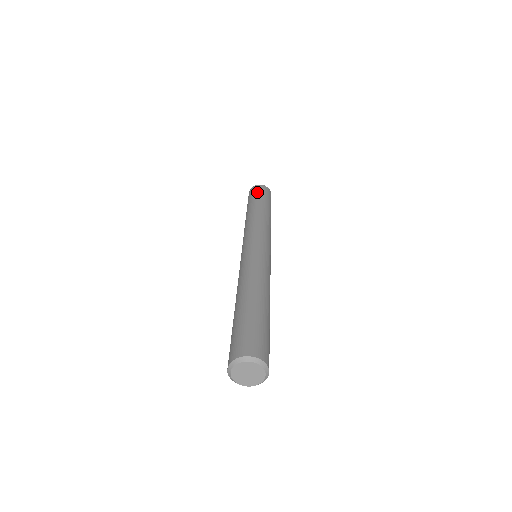
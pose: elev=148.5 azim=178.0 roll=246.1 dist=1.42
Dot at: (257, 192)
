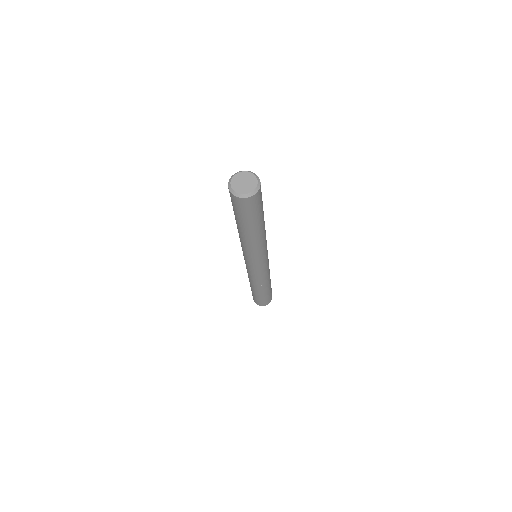
Dot at: occluded
